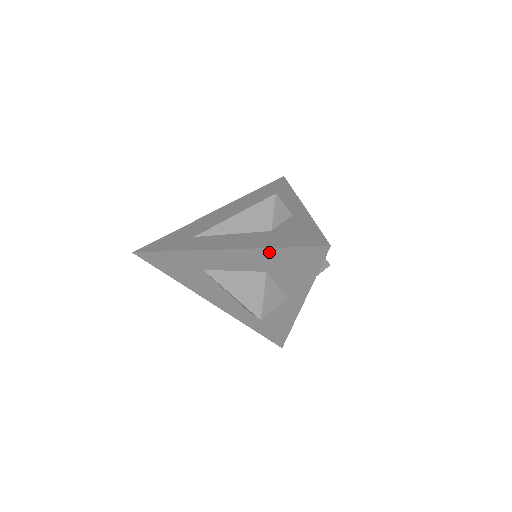
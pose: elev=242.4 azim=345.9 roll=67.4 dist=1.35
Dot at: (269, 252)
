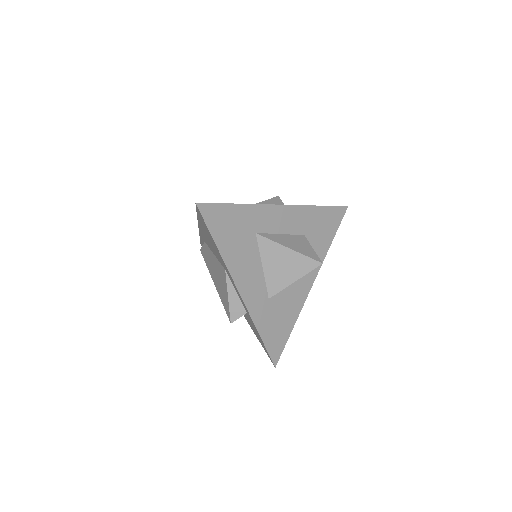
Dot at: (314, 210)
